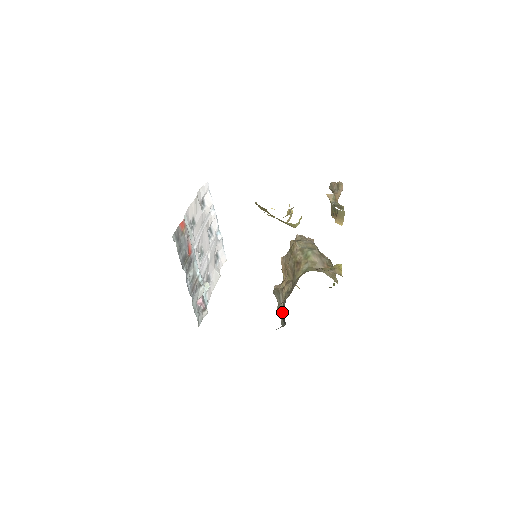
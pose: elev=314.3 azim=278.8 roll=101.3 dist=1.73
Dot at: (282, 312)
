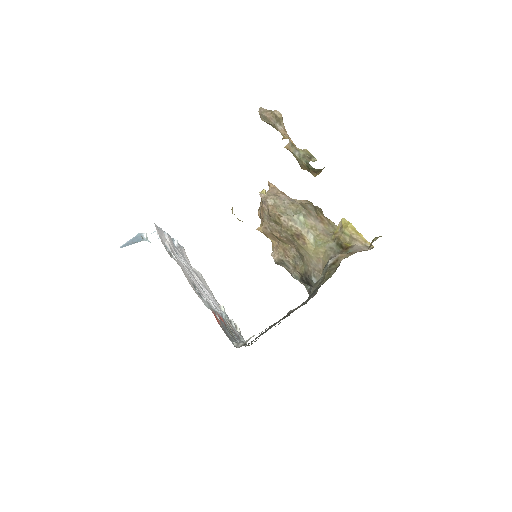
Dot at: (303, 280)
